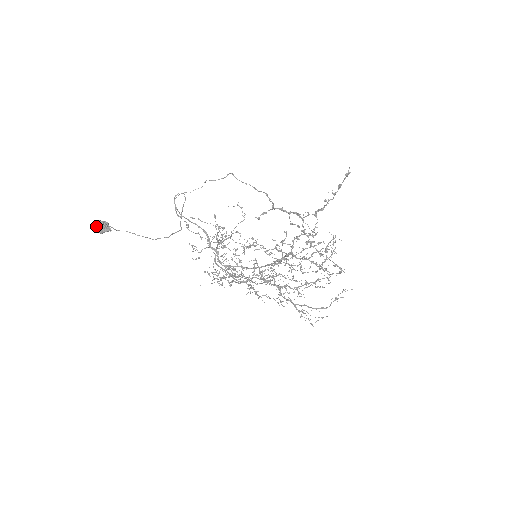
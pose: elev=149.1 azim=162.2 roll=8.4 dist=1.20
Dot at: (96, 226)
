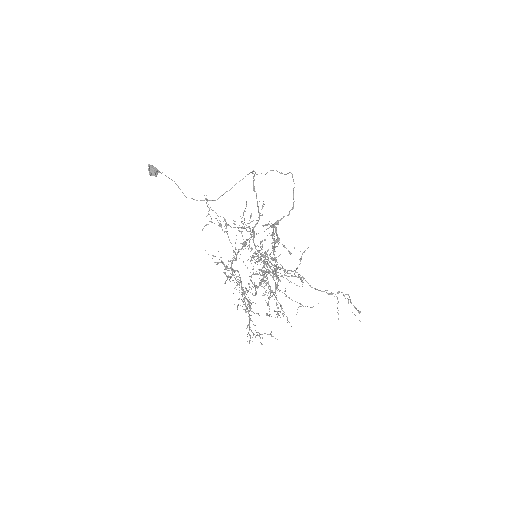
Dot at: (150, 168)
